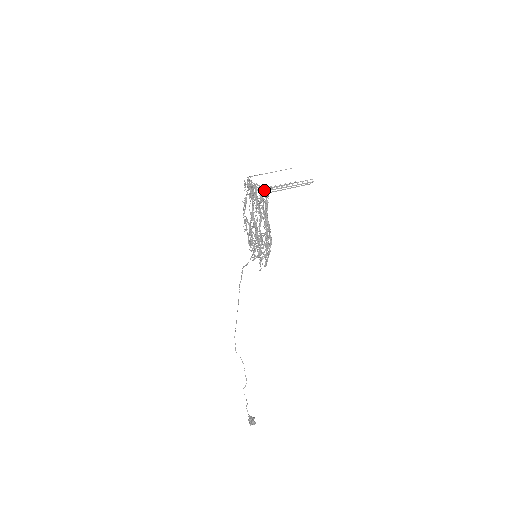
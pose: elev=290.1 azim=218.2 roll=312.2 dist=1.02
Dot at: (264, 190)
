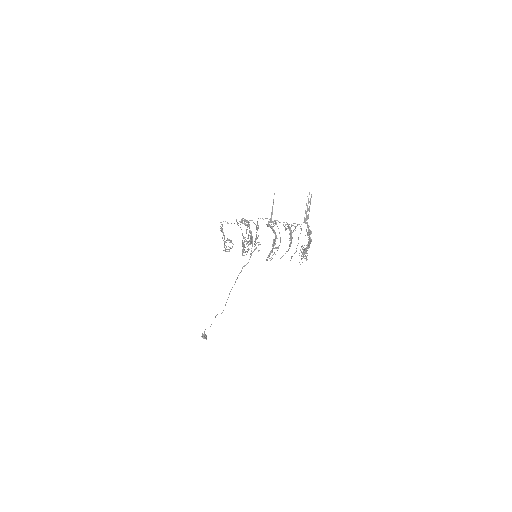
Dot at: (307, 225)
